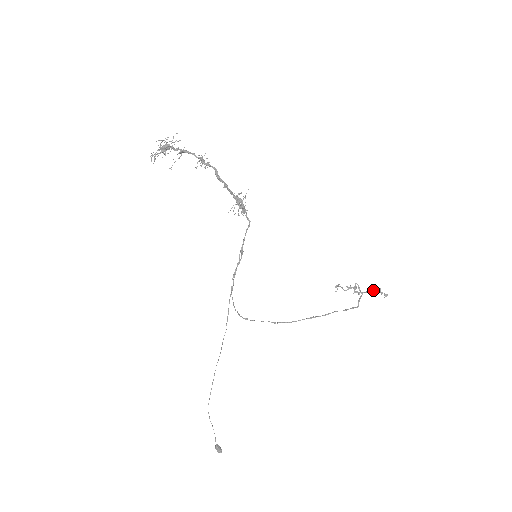
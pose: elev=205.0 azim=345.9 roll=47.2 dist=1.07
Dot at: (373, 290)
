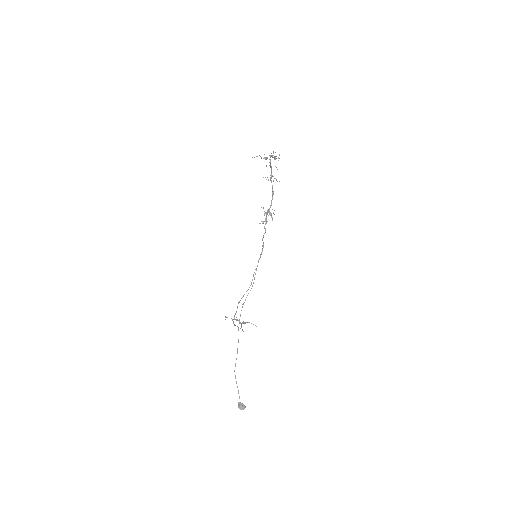
Dot at: (249, 322)
